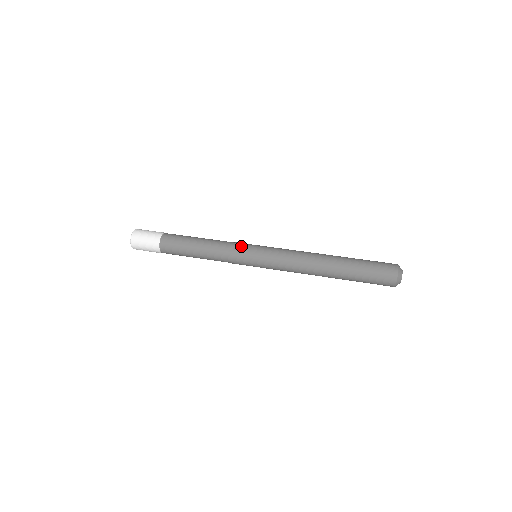
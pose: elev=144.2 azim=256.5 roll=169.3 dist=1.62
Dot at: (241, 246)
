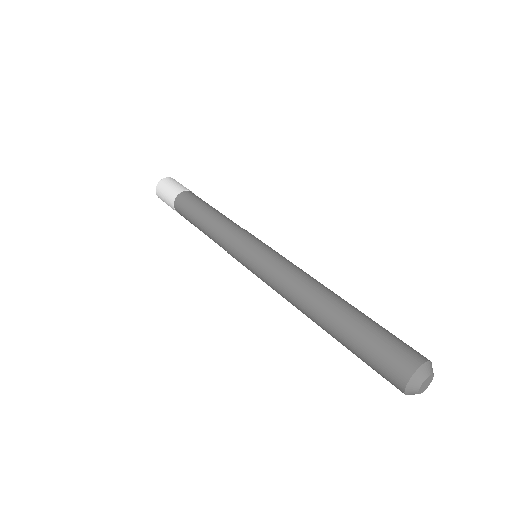
Dot at: (246, 233)
